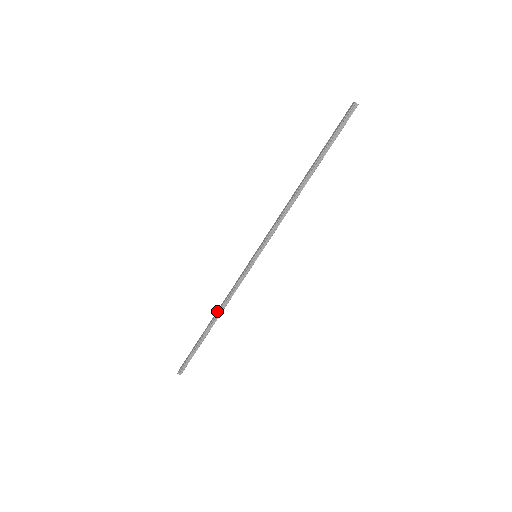
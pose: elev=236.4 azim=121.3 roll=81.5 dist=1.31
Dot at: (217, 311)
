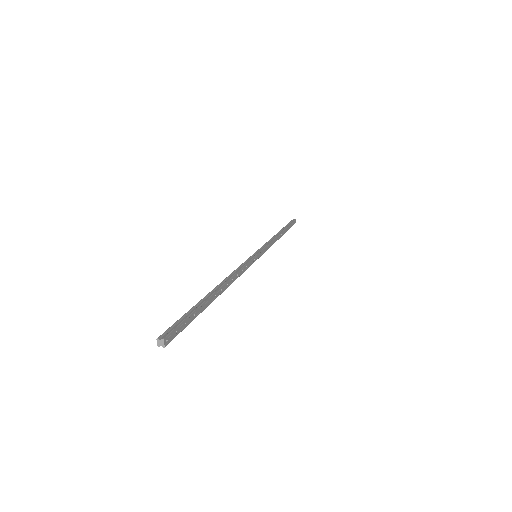
Dot at: occluded
